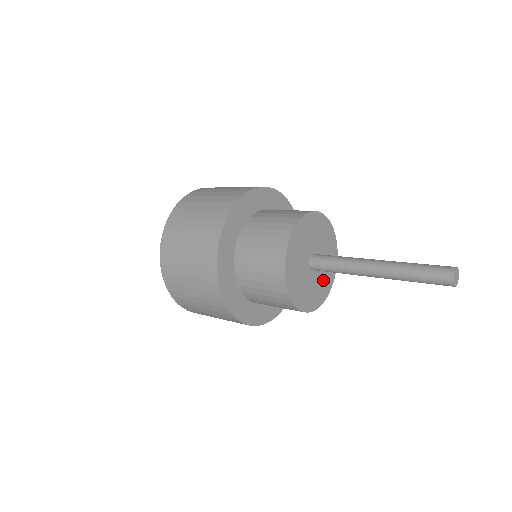
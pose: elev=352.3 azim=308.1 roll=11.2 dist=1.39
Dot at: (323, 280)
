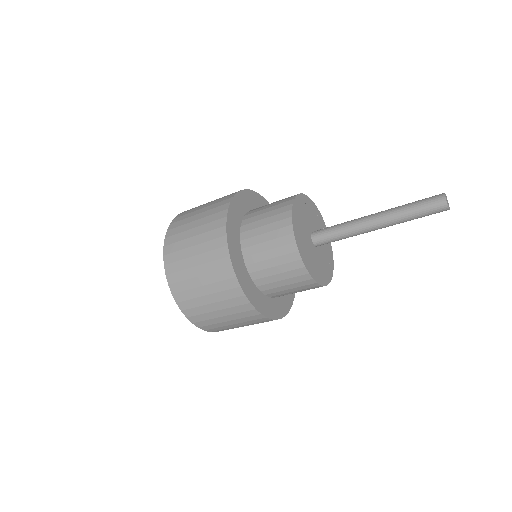
Dot at: (320, 267)
